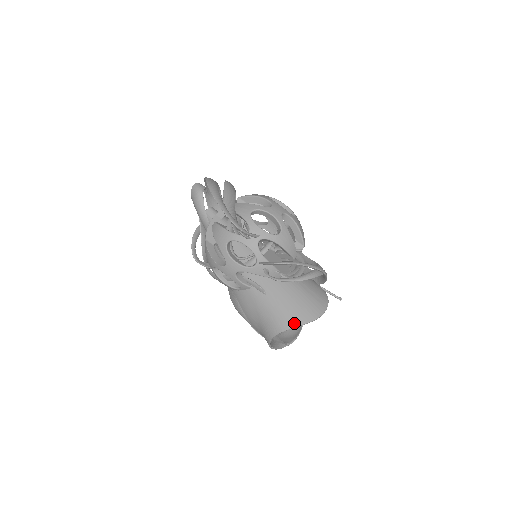
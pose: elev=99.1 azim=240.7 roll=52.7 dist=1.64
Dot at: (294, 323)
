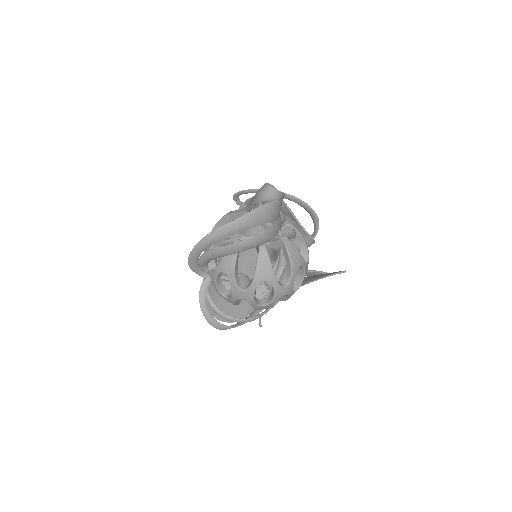
Dot at: occluded
